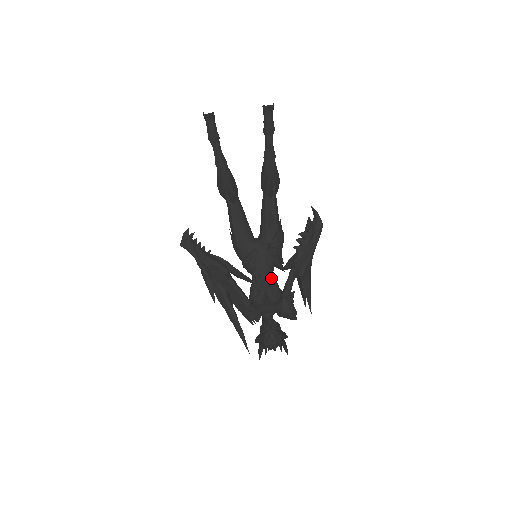
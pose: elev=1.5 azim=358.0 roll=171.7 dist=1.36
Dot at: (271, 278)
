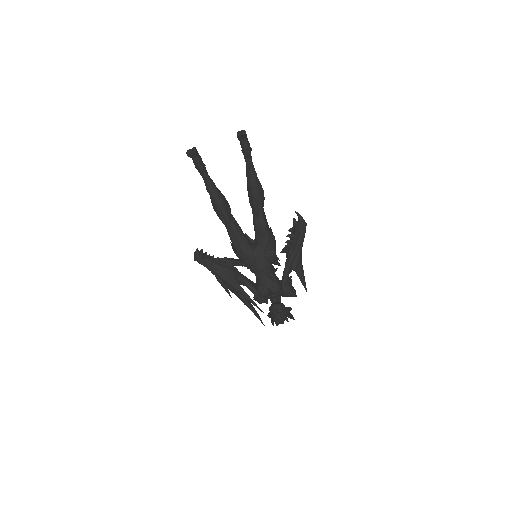
Dot at: (270, 276)
